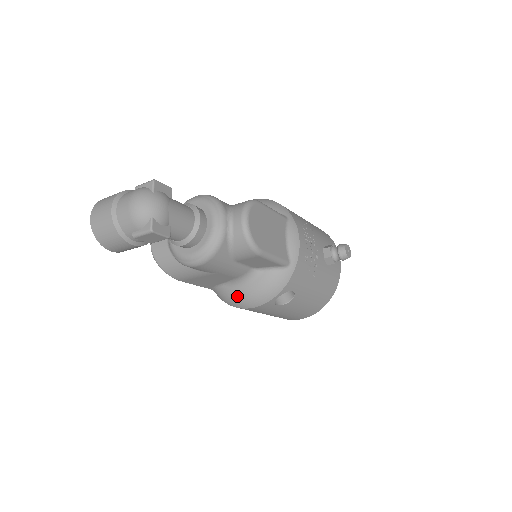
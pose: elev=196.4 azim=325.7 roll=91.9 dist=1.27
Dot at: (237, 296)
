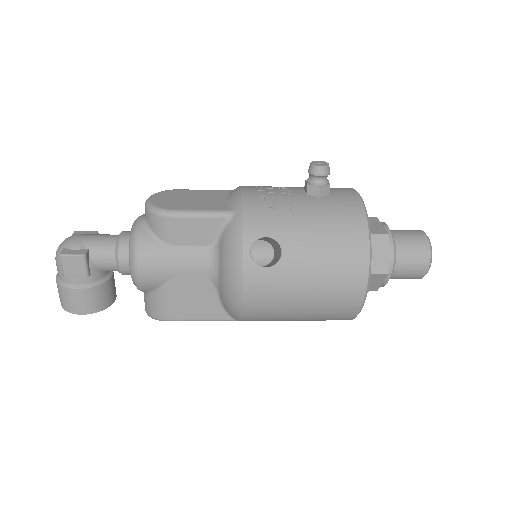
Dot at: (225, 291)
